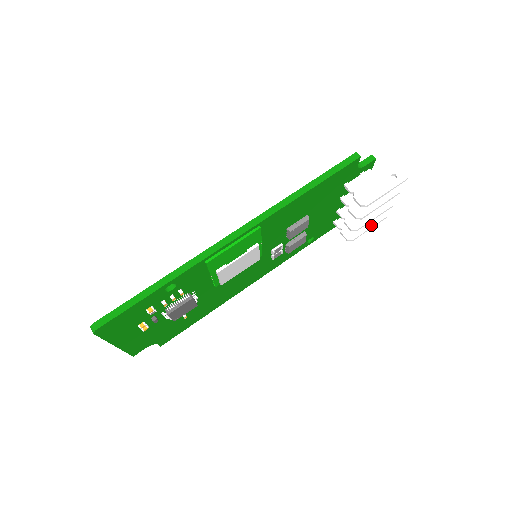
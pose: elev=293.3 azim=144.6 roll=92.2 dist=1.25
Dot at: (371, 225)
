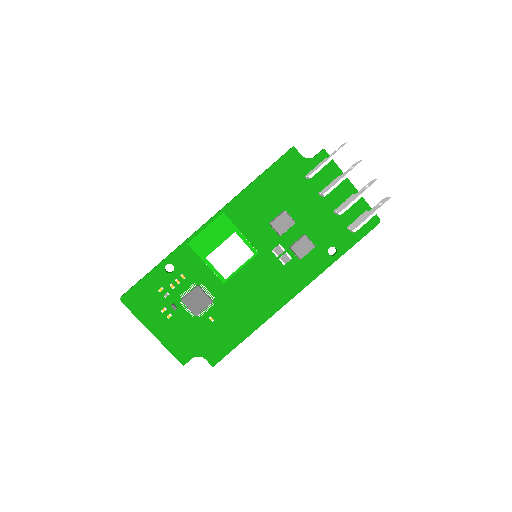
Dot at: (374, 211)
